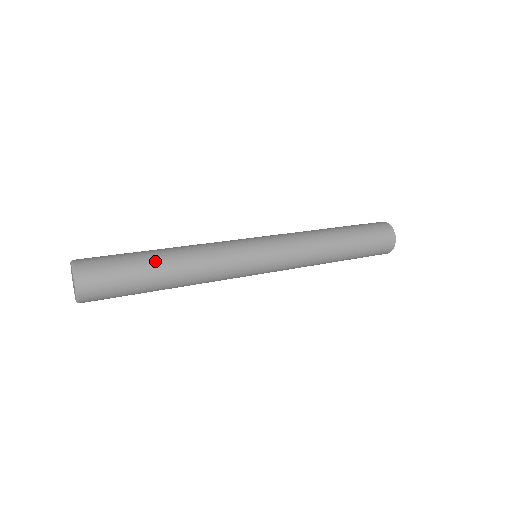
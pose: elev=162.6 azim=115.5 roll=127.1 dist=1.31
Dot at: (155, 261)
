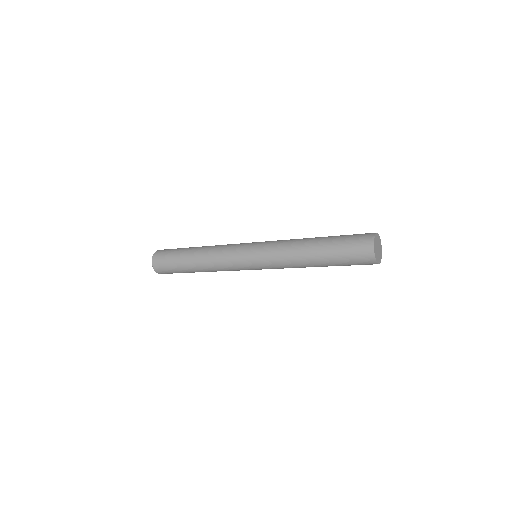
Dot at: (186, 258)
